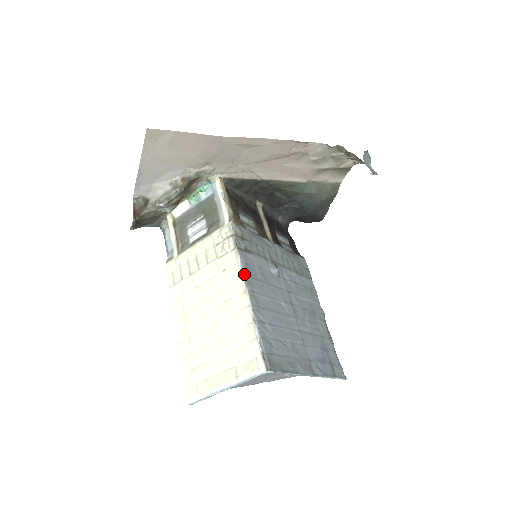
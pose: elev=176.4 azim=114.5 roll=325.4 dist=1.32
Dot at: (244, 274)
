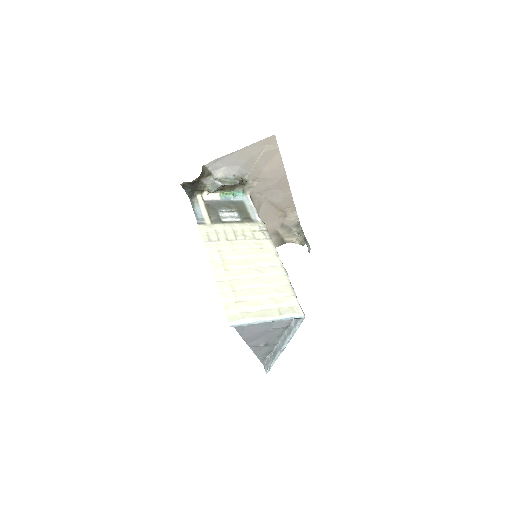
Dot at: occluded
